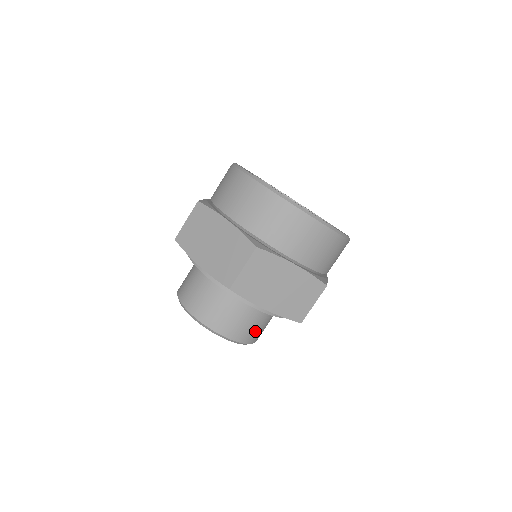
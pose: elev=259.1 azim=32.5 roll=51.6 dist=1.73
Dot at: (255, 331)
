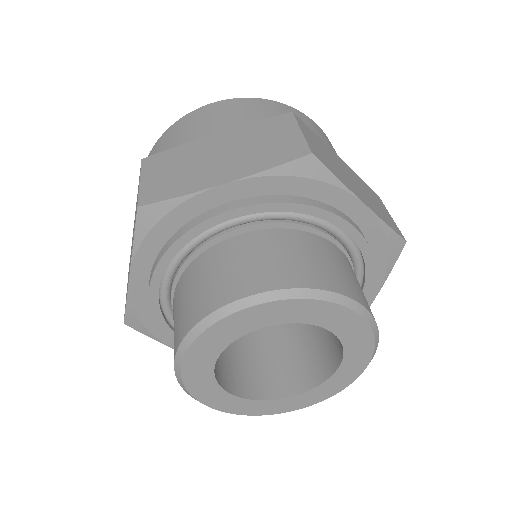
Dot at: (299, 263)
